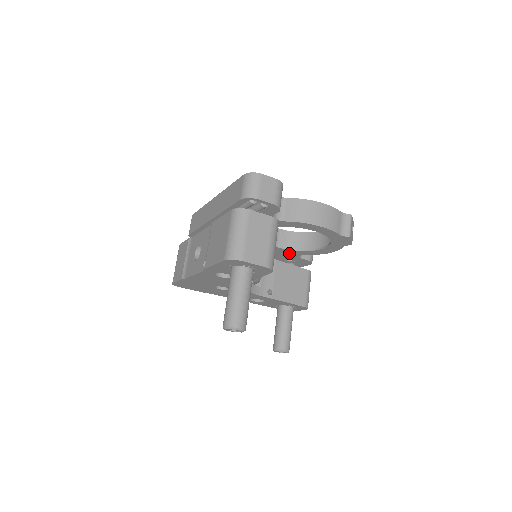
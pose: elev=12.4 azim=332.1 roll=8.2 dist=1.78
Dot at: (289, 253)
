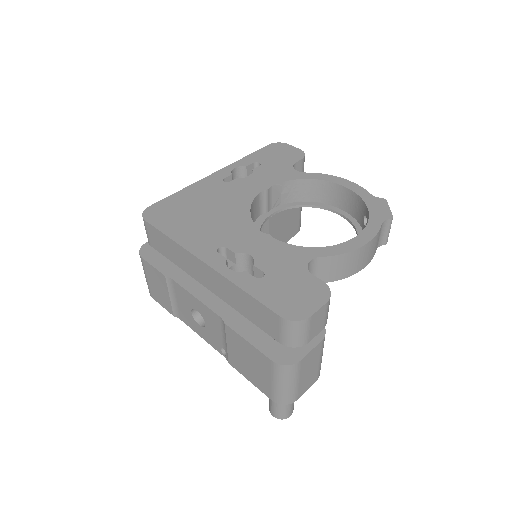
Dot at: occluded
